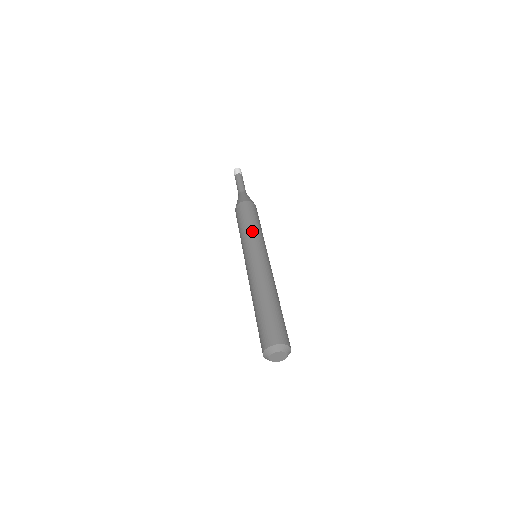
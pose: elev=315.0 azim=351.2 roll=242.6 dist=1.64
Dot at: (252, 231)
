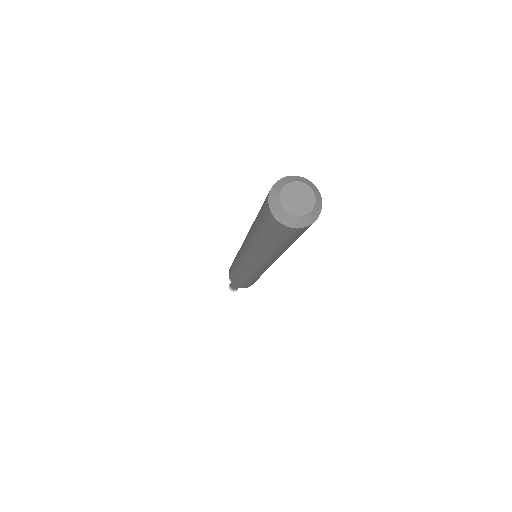
Dot at: occluded
